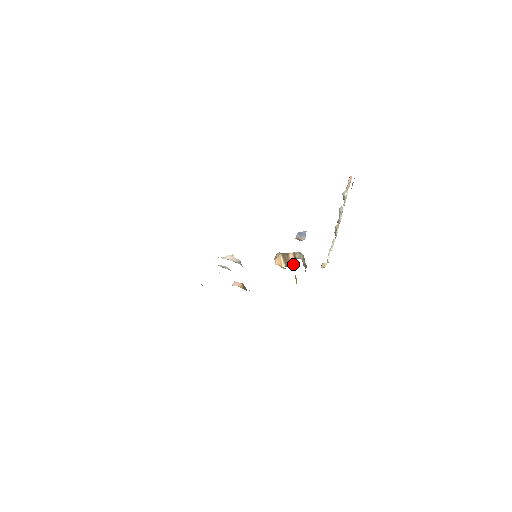
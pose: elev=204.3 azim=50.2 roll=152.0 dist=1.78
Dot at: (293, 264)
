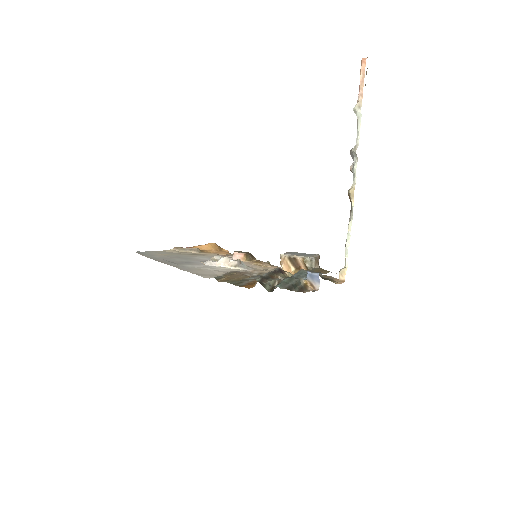
Dot at: (304, 269)
